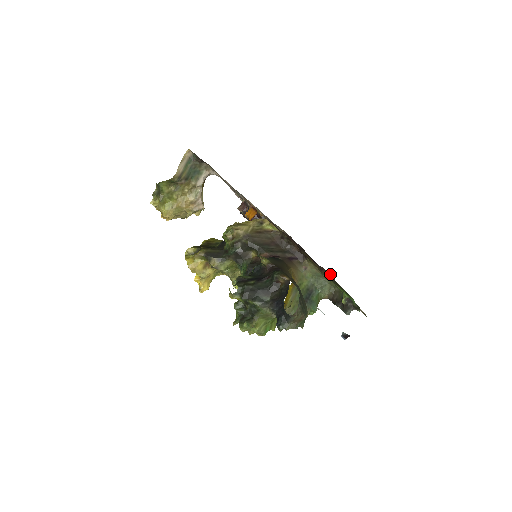
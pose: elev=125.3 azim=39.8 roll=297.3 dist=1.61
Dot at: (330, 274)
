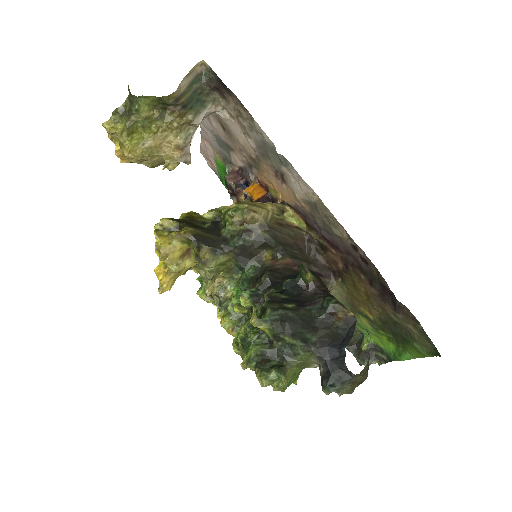
Dot at: occluded
